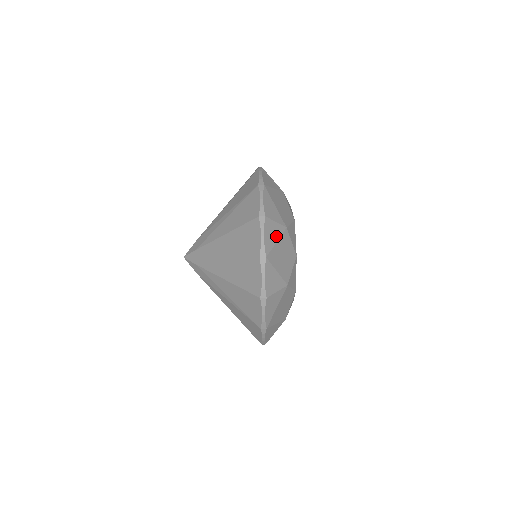
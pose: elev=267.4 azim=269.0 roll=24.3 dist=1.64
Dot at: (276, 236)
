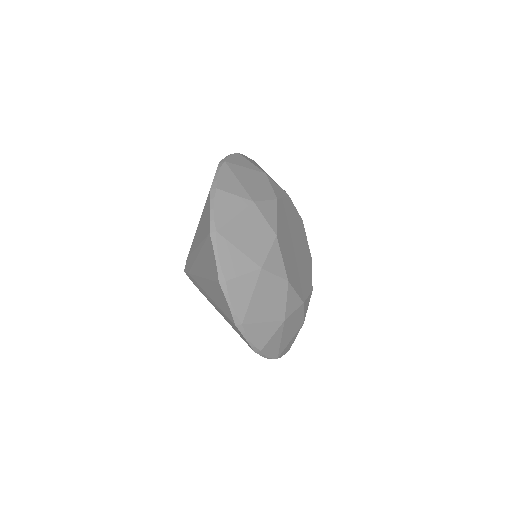
Dot at: (249, 290)
